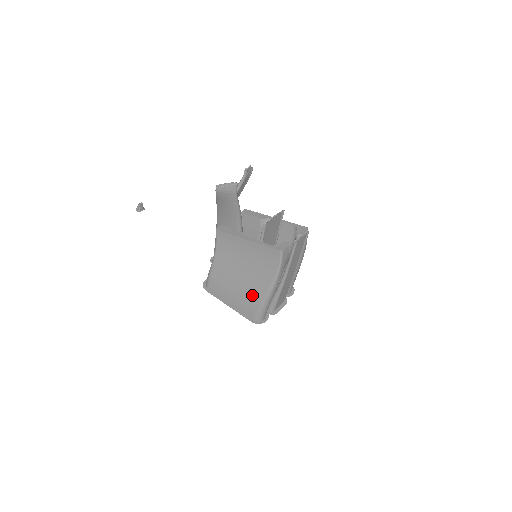
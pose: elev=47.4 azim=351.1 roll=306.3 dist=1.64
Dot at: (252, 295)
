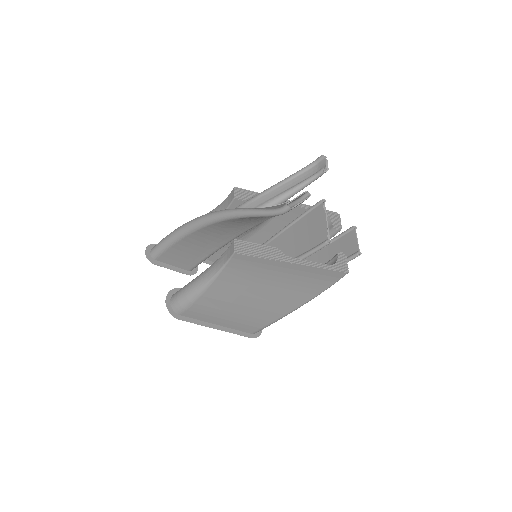
Dot at: (266, 315)
